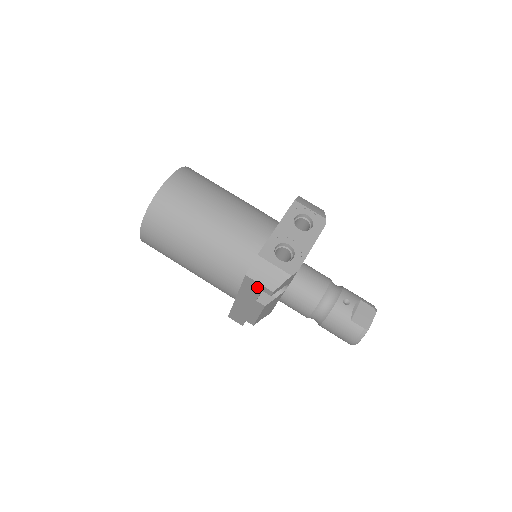
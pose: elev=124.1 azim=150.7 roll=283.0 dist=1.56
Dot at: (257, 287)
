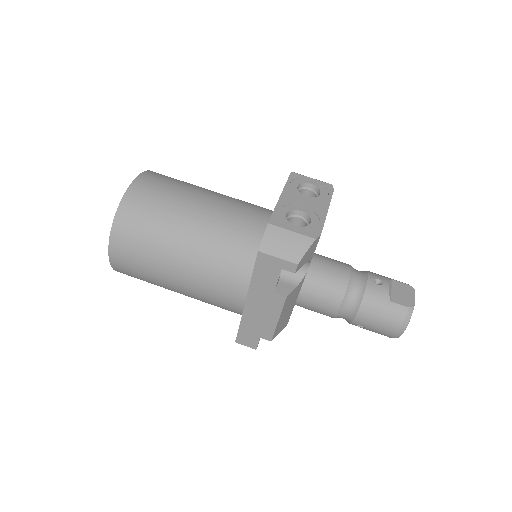
Dot at: (275, 266)
